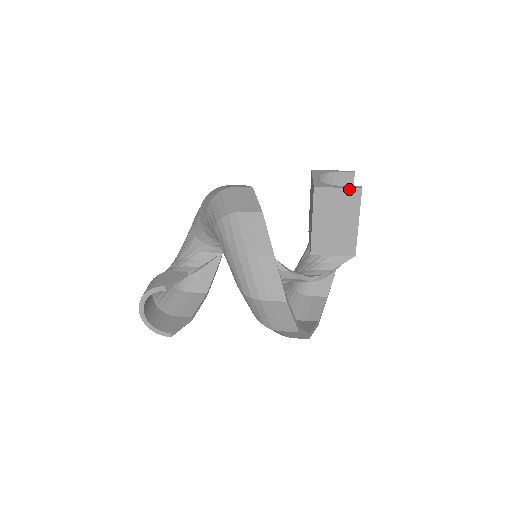
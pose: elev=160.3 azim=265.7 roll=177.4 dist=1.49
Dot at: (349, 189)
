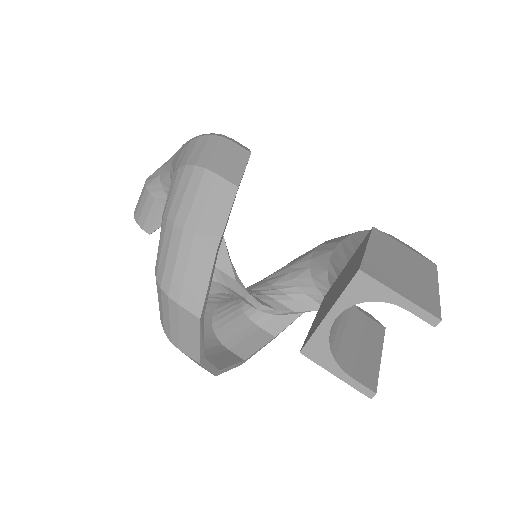
Dot at: (352, 385)
